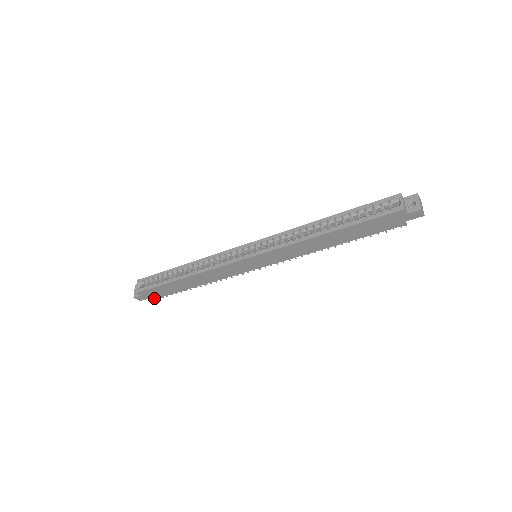
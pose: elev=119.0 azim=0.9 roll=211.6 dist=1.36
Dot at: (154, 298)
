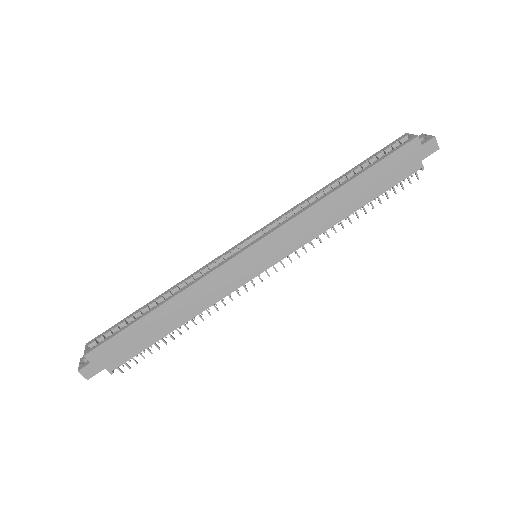
Dot at: (110, 369)
